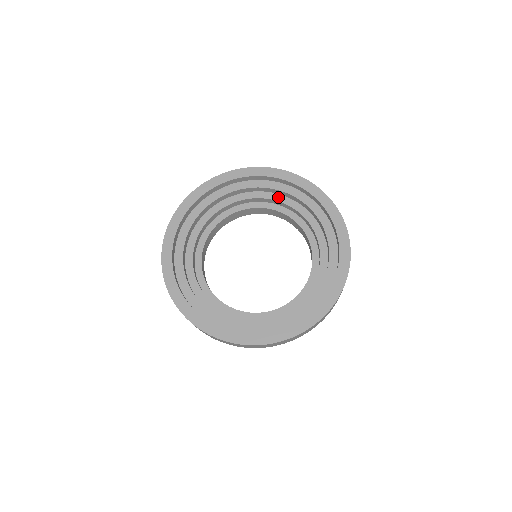
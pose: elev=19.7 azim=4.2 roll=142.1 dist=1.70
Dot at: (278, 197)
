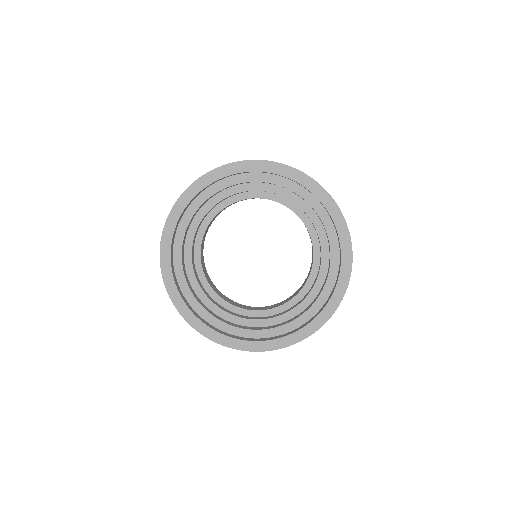
Dot at: (247, 187)
